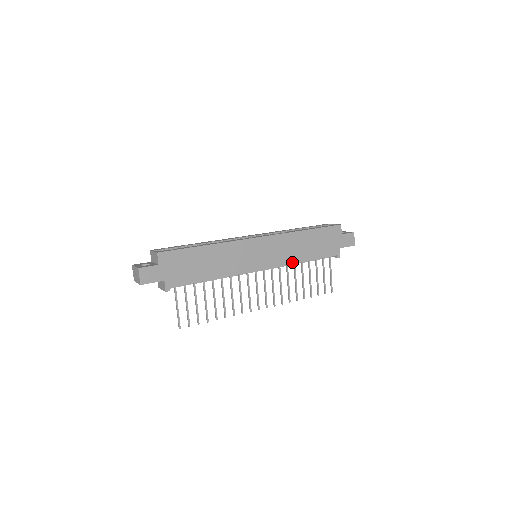
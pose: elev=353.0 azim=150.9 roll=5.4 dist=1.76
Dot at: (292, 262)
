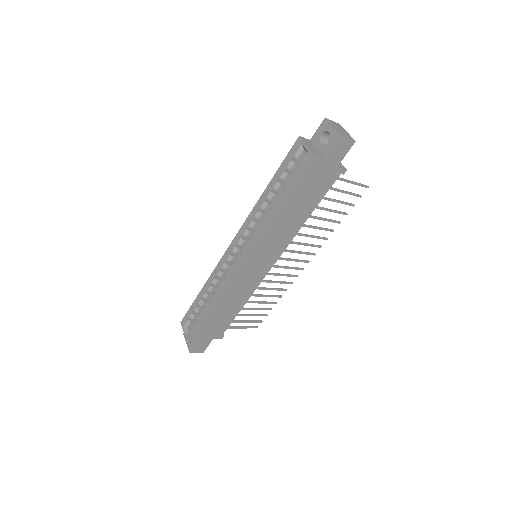
Dot at: (294, 234)
